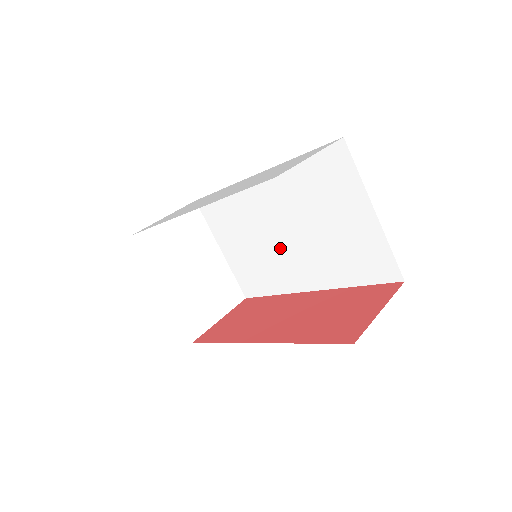
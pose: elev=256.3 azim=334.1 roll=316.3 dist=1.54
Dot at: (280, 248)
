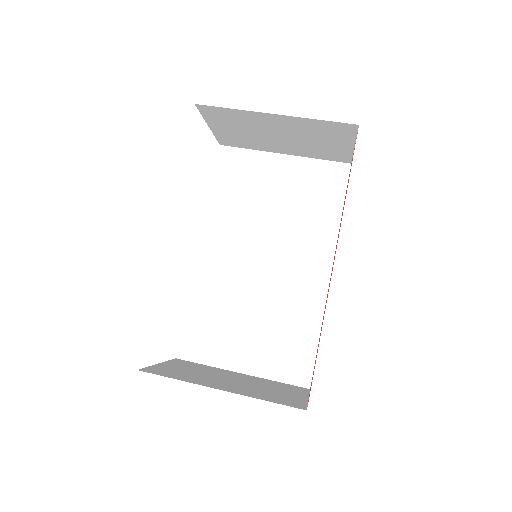
Dot at: (273, 278)
